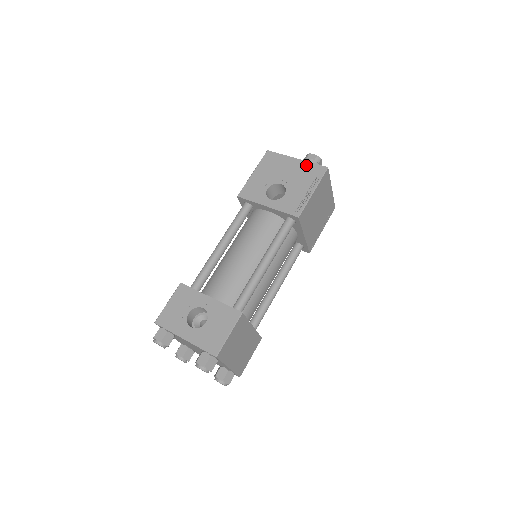
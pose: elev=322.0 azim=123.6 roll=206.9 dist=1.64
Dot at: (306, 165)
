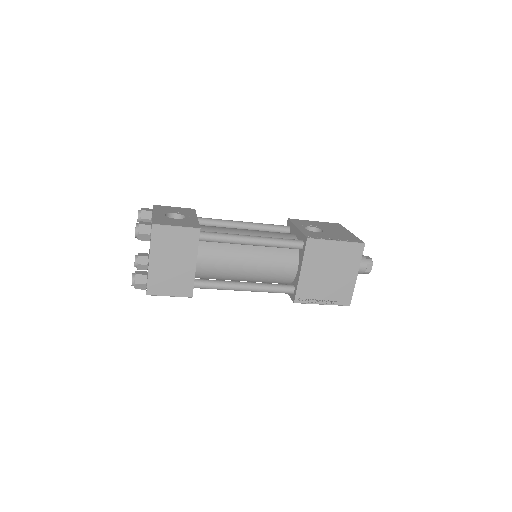
Dot at: (352, 236)
